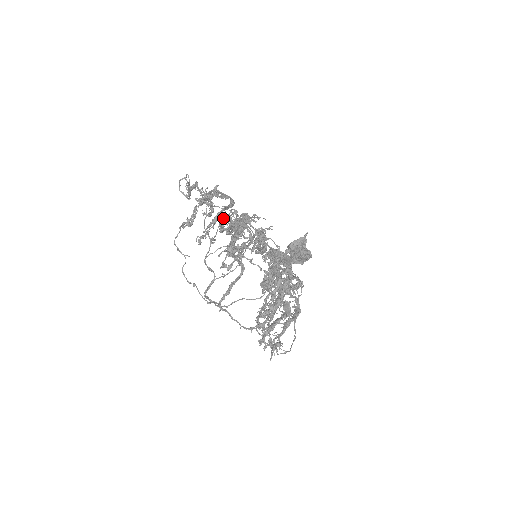
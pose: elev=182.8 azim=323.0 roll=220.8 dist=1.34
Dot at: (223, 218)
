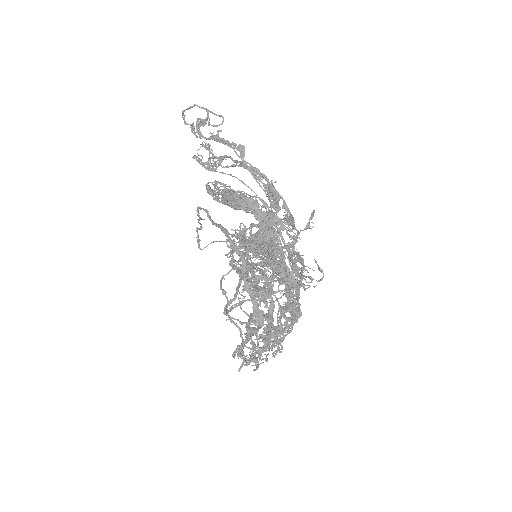
Dot at: (249, 204)
